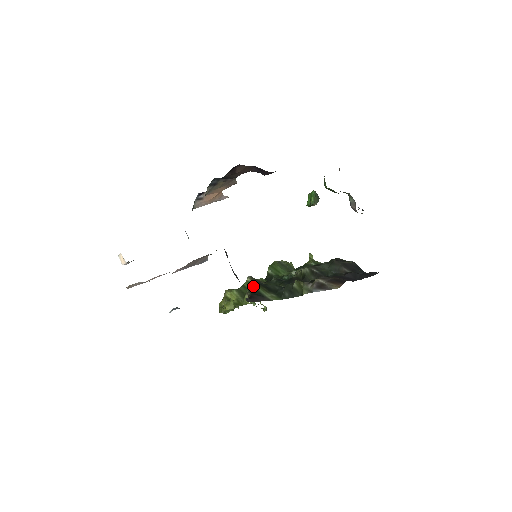
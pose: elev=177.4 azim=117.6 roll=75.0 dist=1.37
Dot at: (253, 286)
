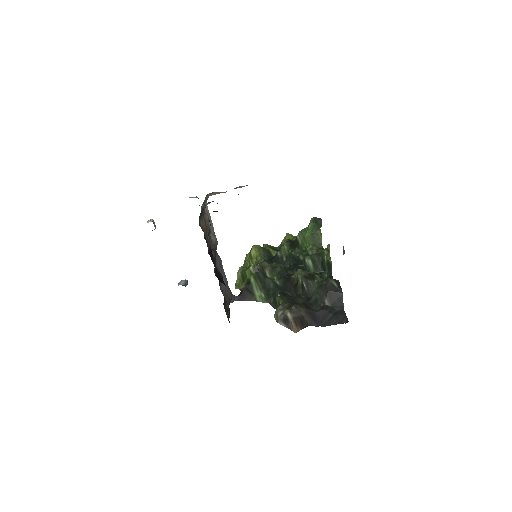
Dot at: (251, 278)
